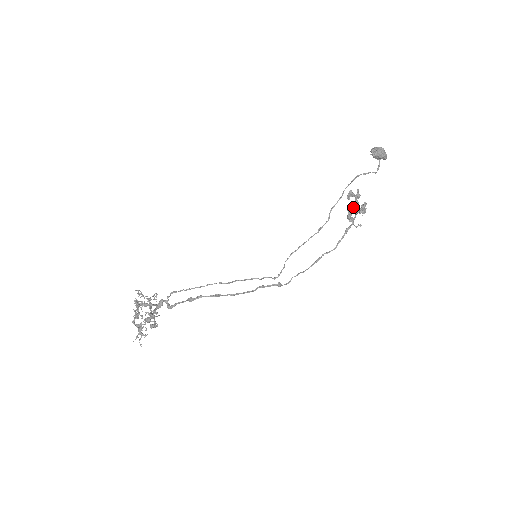
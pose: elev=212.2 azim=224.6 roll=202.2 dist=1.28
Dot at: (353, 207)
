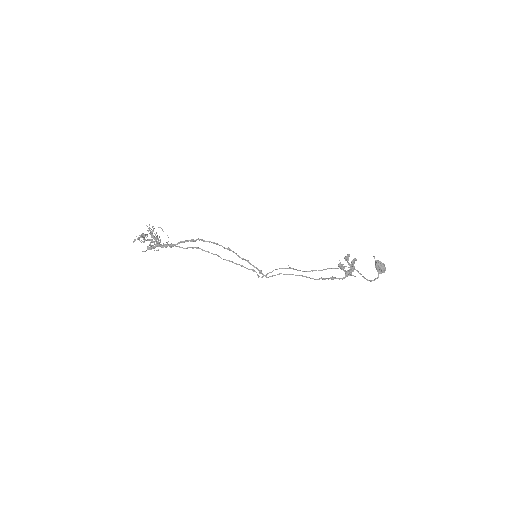
Dot at: occluded
